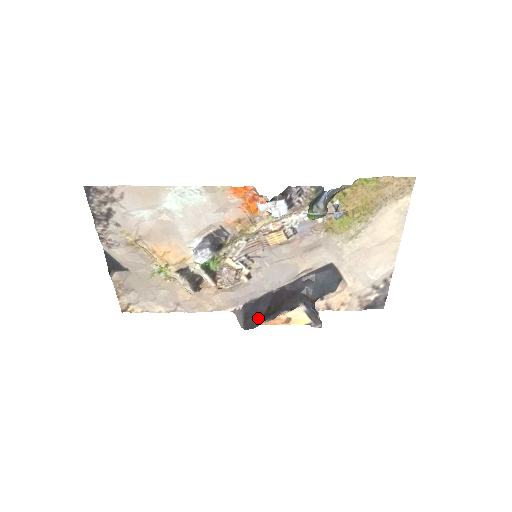
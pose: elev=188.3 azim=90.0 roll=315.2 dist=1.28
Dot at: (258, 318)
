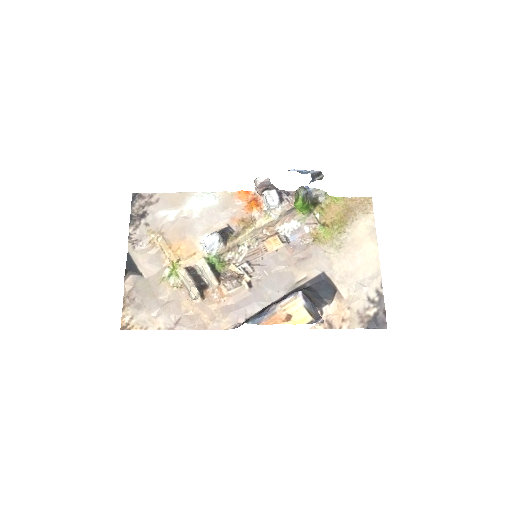
Dot at: occluded
